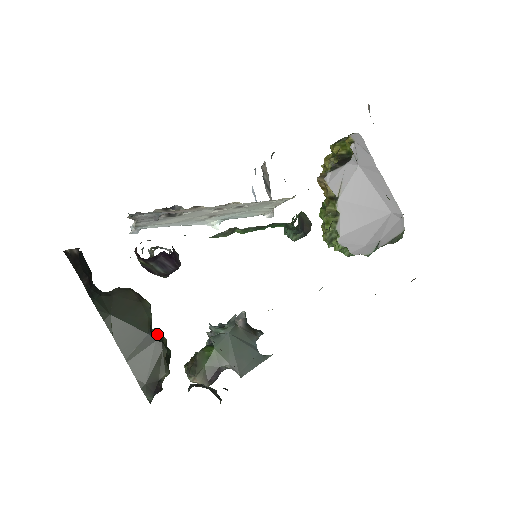
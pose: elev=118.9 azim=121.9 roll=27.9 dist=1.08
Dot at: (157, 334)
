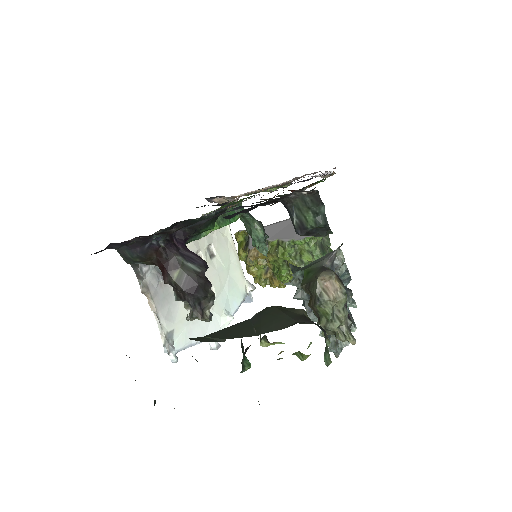
Dot at: occluded
